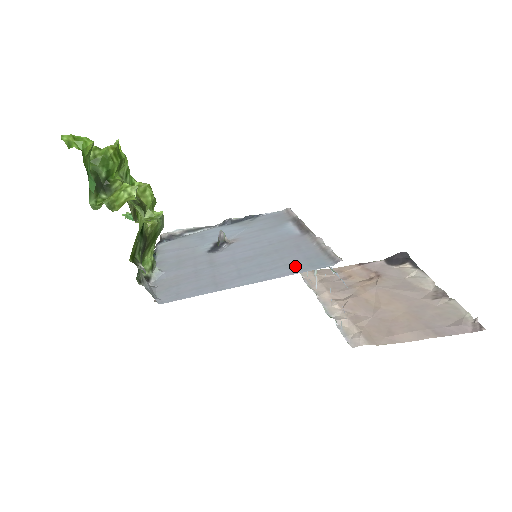
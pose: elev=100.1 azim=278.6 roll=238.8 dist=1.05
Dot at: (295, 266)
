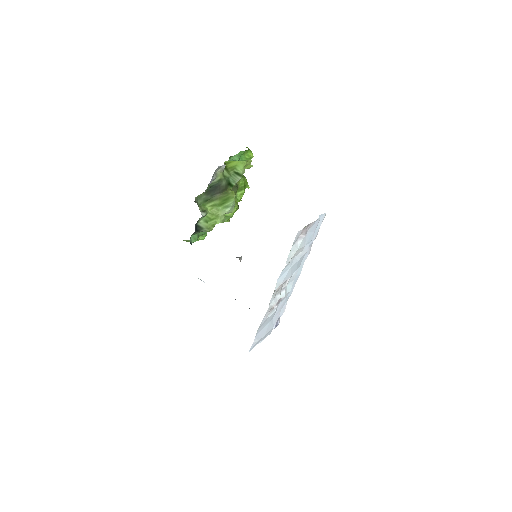
Dot at: occluded
